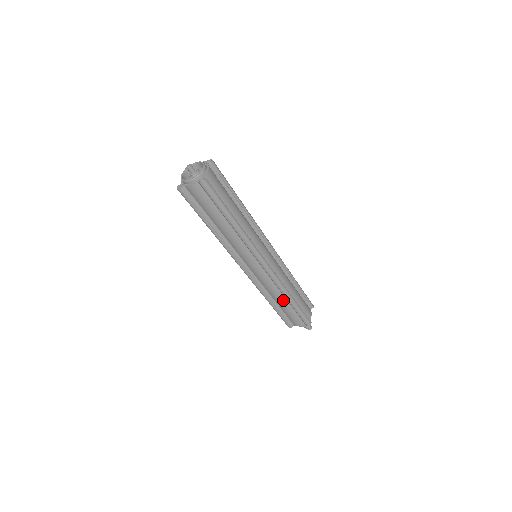
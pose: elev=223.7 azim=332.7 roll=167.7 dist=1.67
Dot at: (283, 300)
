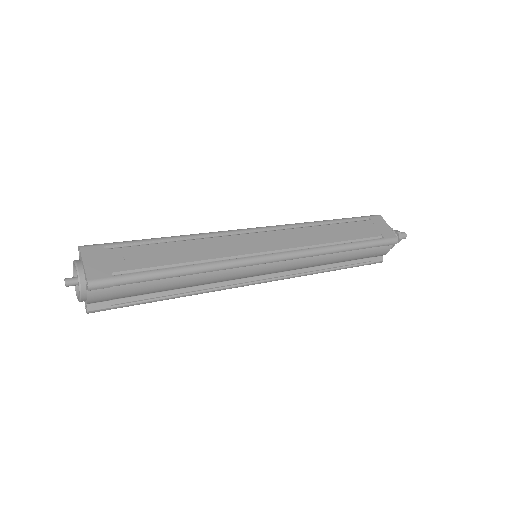
Dot at: occluded
